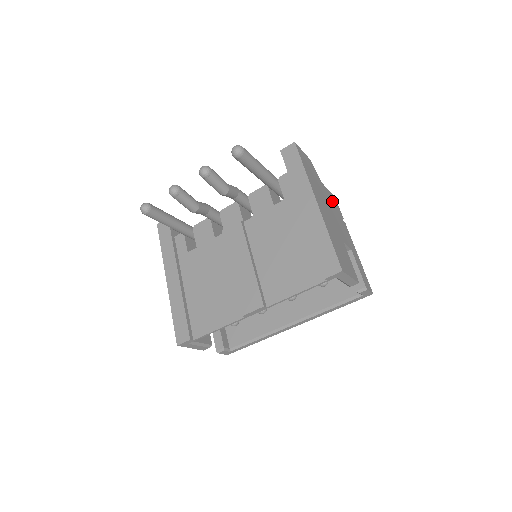
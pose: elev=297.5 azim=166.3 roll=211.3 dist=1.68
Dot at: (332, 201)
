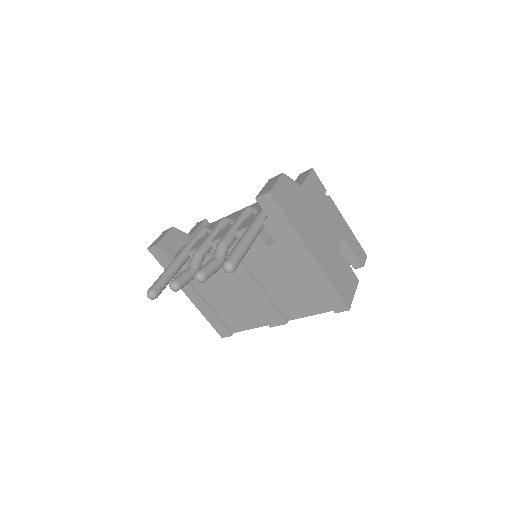
Dot at: (314, 192)
